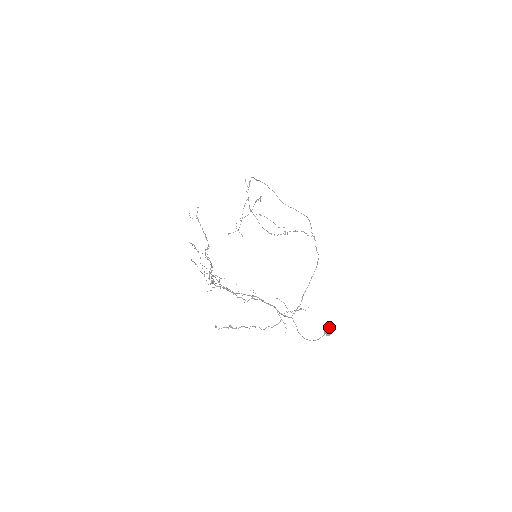
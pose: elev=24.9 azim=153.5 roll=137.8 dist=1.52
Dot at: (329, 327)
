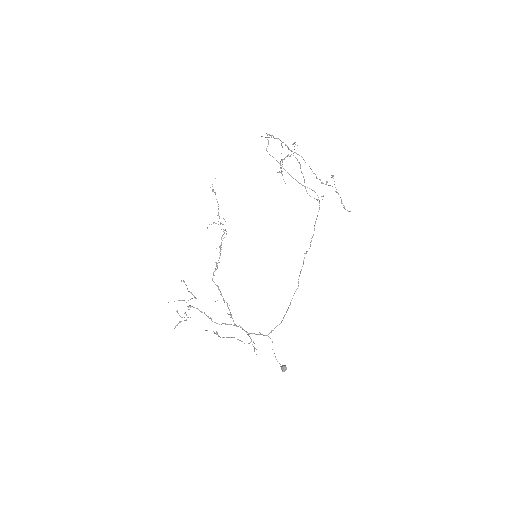
Dot at: (282, 367)
